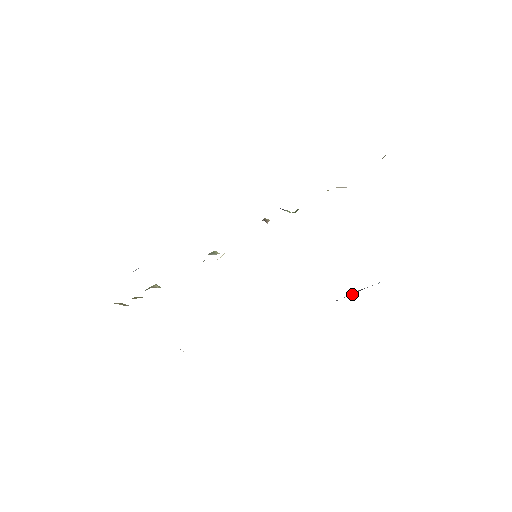
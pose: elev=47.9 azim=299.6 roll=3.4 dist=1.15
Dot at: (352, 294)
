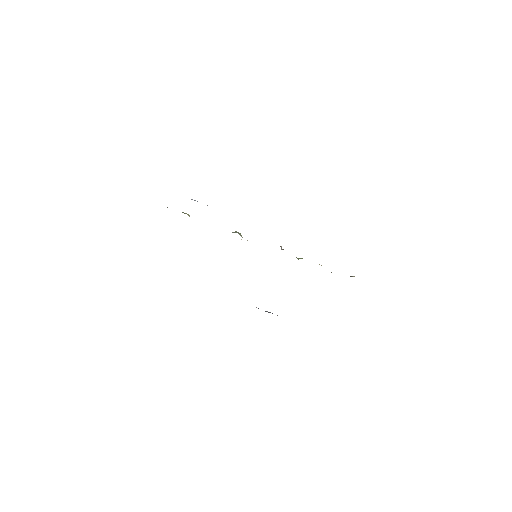
Dot at: (266, 311)
